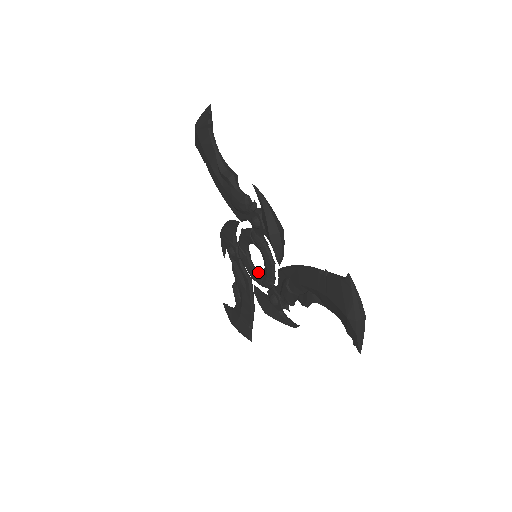
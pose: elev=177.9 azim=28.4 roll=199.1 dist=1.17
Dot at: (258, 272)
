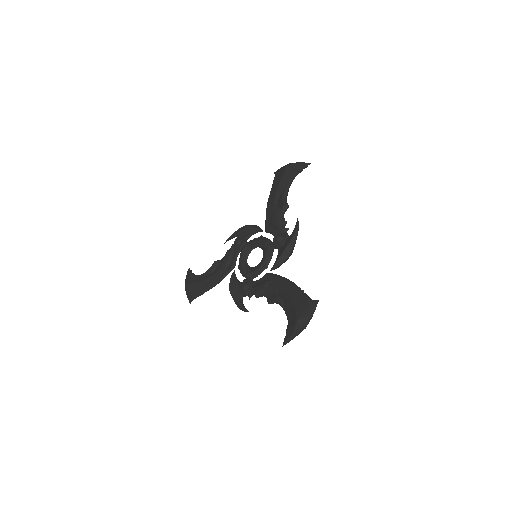
Dot at: (248, 265)
